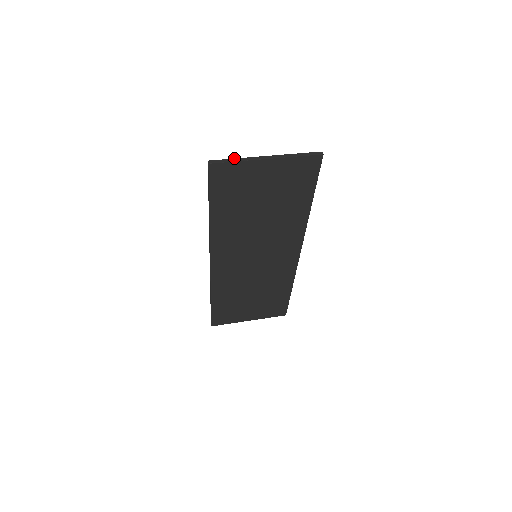
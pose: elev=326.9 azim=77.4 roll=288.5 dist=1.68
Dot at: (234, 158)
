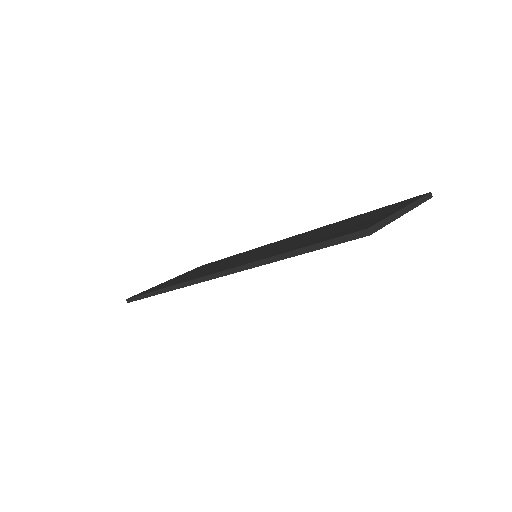
Dot at: (385, 218)
